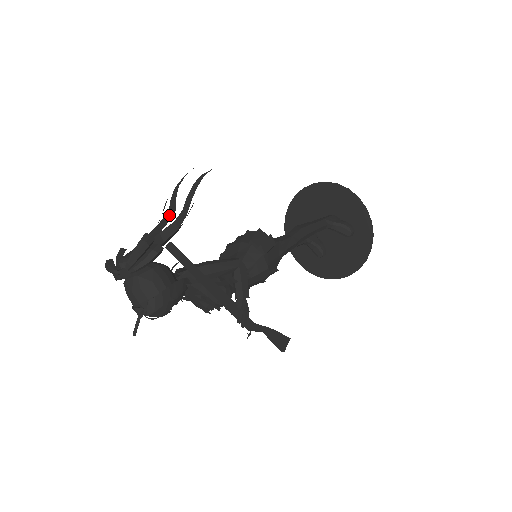
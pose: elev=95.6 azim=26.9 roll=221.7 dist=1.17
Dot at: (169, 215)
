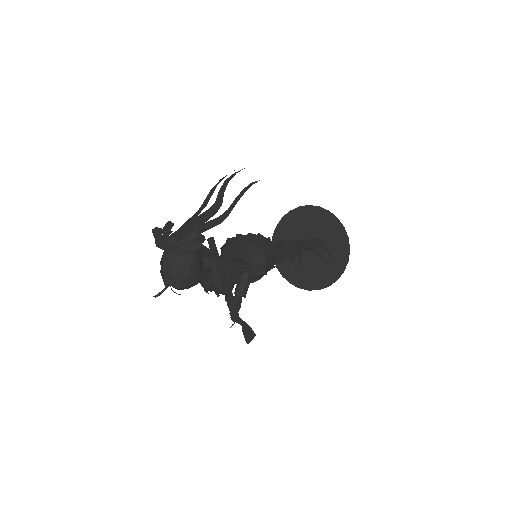
Dot at: (215, 207)
